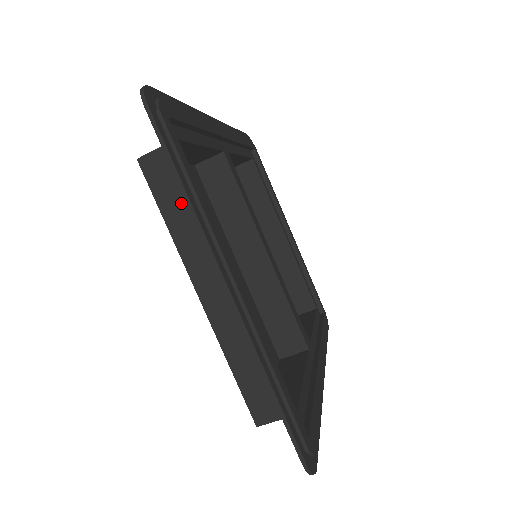
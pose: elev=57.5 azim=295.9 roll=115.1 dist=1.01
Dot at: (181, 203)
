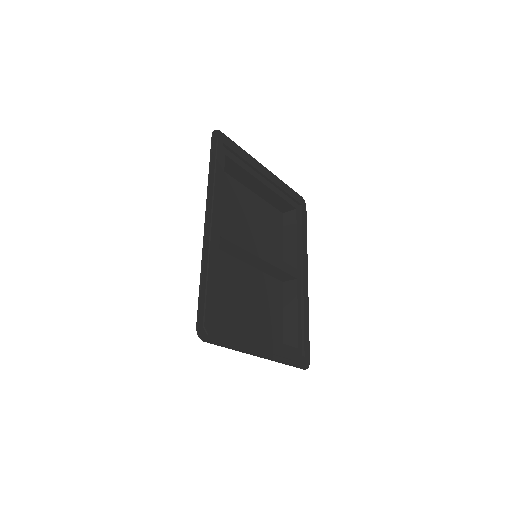
Dot at: occluded
